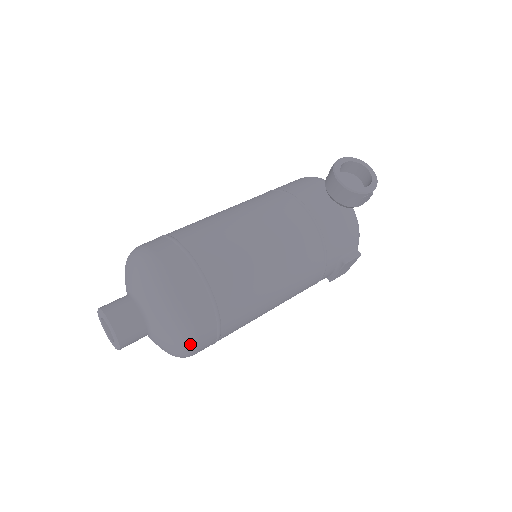
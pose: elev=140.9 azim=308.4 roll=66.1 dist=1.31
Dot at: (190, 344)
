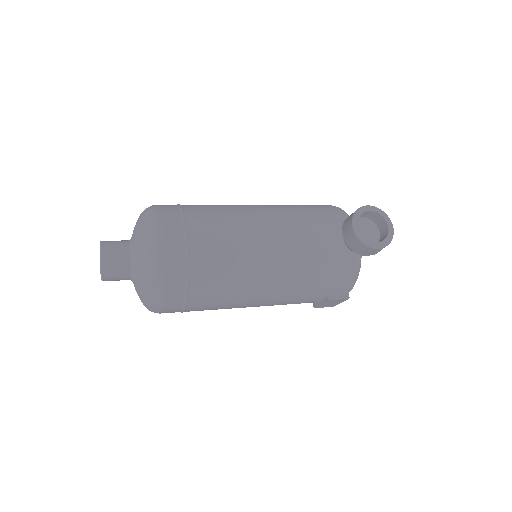
Dot at: (155, 304)
